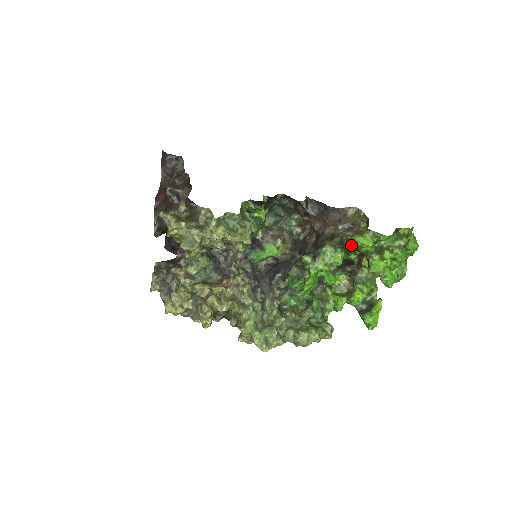
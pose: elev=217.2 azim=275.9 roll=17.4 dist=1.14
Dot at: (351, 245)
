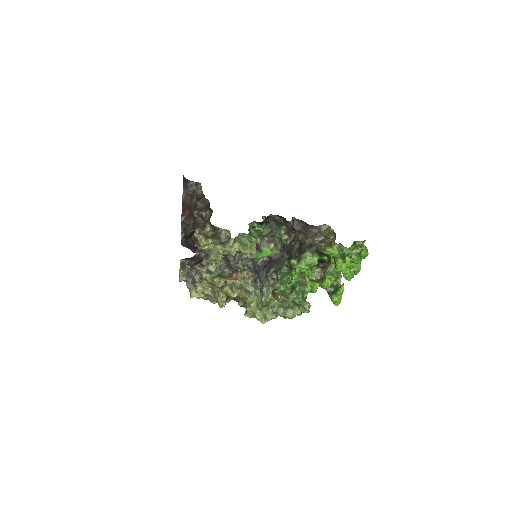
Dot at: occluded
